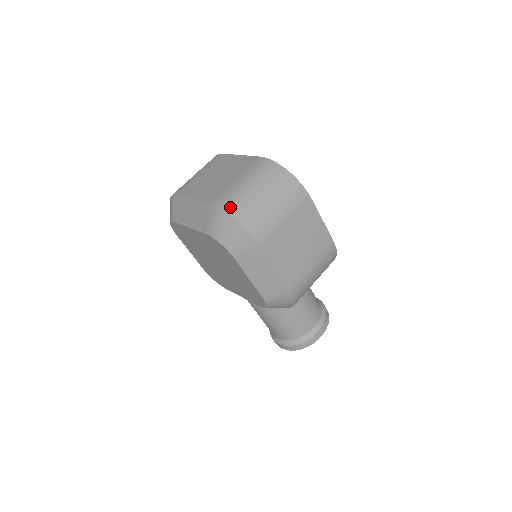
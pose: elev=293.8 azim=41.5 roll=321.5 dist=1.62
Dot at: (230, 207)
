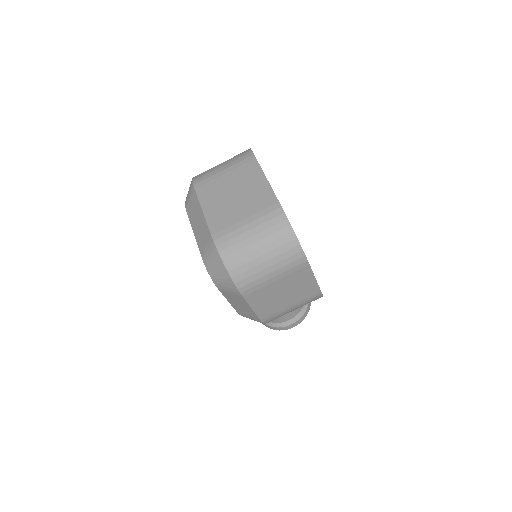
Dot at: (226, 253)
